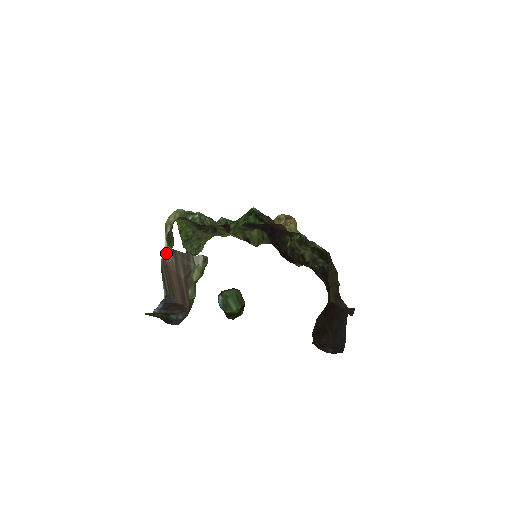
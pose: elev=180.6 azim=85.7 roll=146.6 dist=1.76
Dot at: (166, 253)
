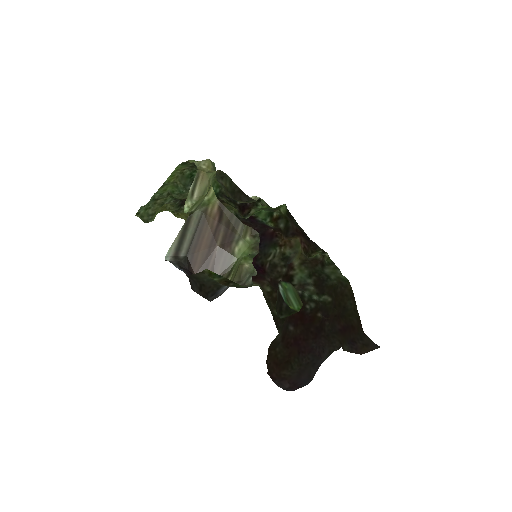
Dot at: (210, 204)
